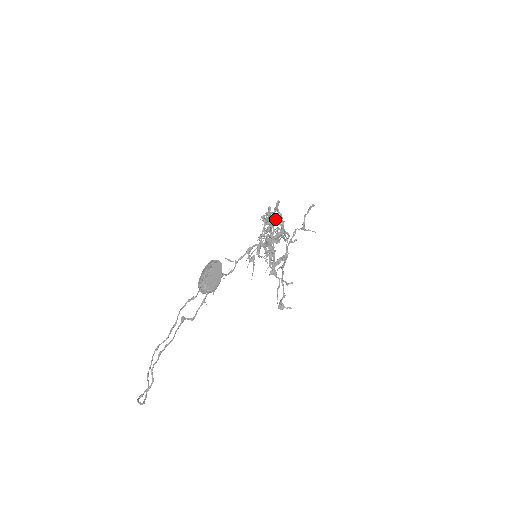
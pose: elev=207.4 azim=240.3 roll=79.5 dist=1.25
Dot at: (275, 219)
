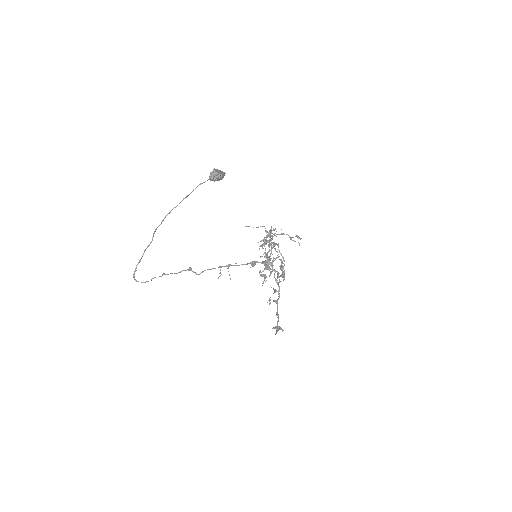
Dot at: occluded
